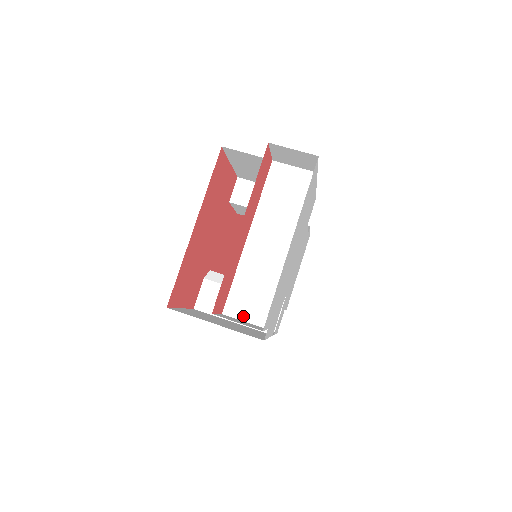
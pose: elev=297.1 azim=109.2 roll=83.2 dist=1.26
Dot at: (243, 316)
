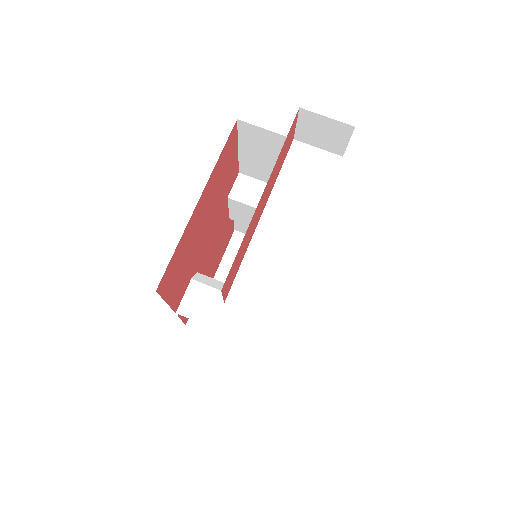
Dot at: (250, 307)
